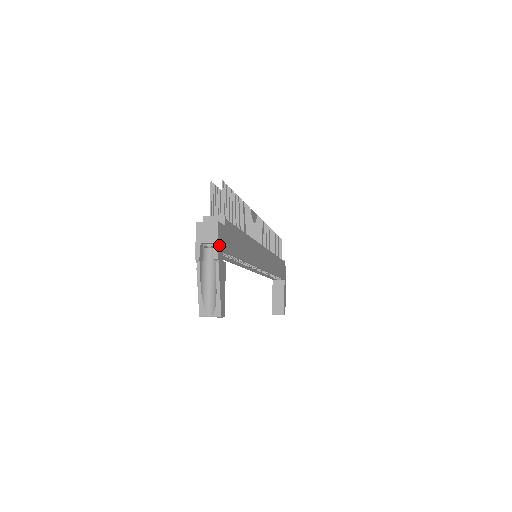
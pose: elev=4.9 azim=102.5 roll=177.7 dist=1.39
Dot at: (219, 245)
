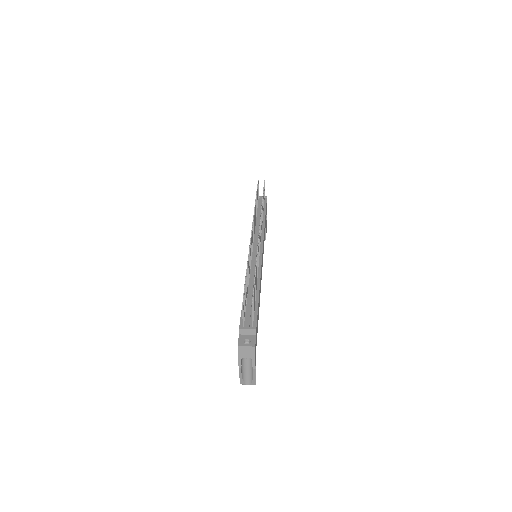
Dot at: (255, 356)
